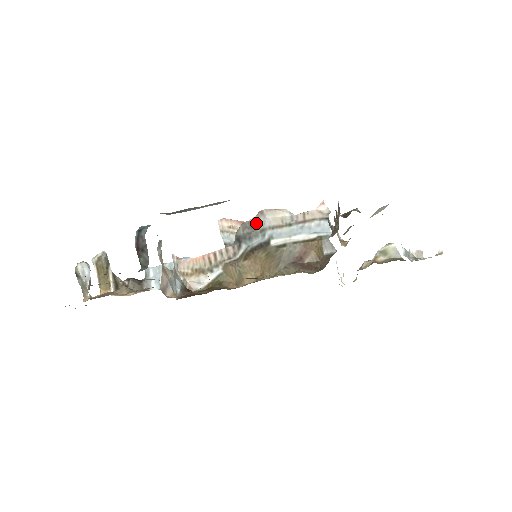
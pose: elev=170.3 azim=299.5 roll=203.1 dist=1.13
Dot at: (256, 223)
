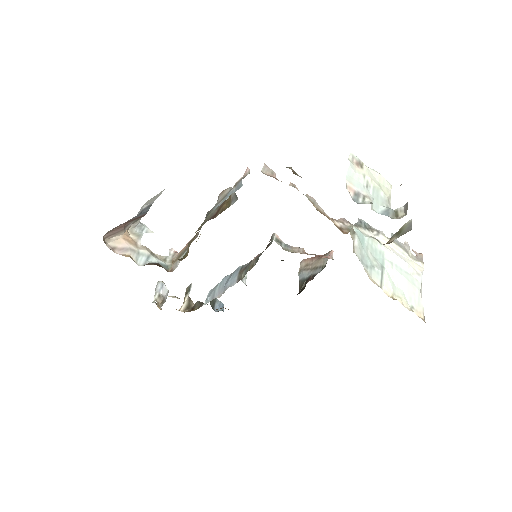
Dot at: occluded
